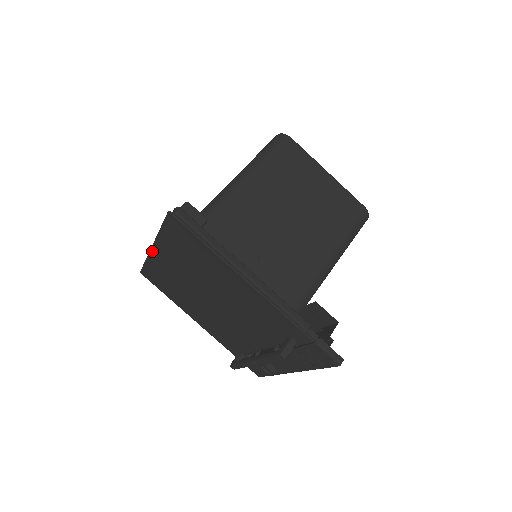
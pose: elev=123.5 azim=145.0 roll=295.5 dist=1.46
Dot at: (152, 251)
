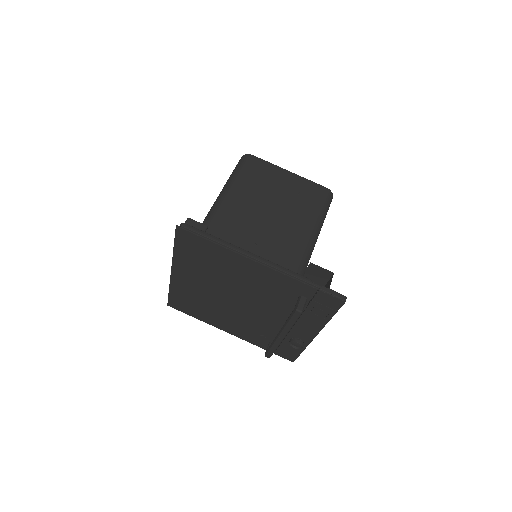
Dot at: (172, 275)
